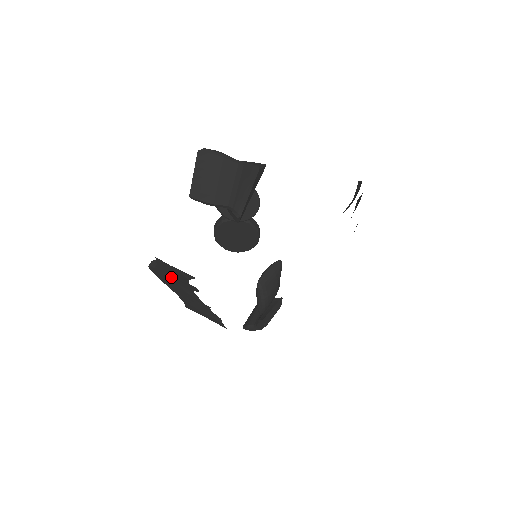
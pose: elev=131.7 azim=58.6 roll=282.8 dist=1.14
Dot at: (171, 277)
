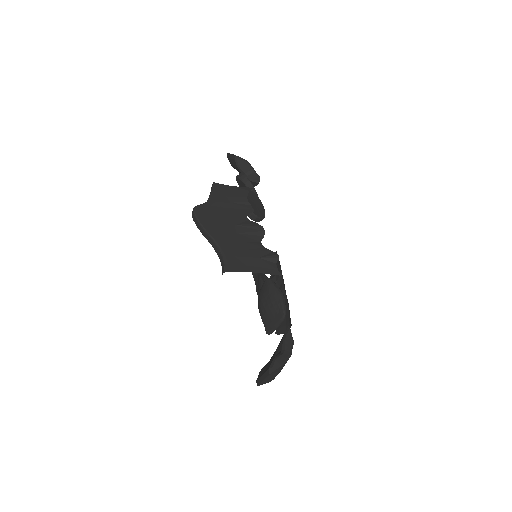
Dot at: (223, 208)
